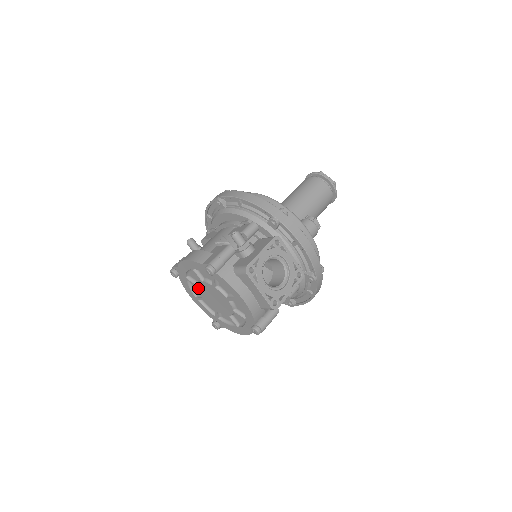
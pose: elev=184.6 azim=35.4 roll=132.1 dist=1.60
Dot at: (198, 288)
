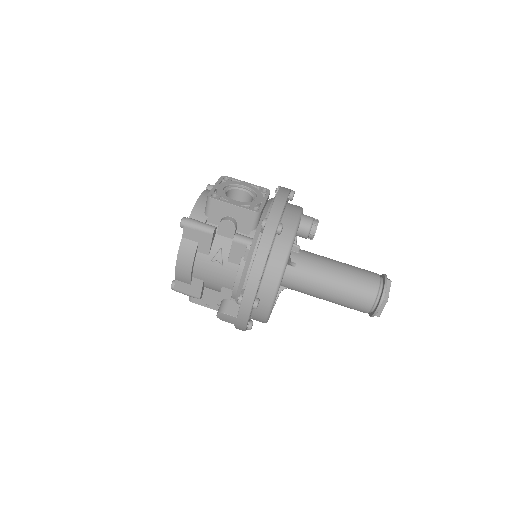
Dot at: occluded
